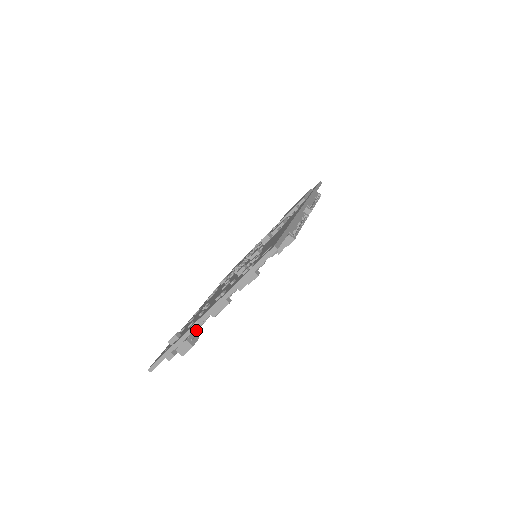
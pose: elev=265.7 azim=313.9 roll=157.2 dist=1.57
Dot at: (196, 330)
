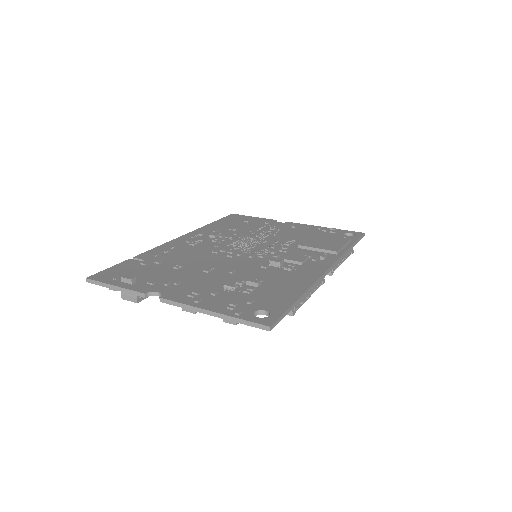
Dot at: occluded
